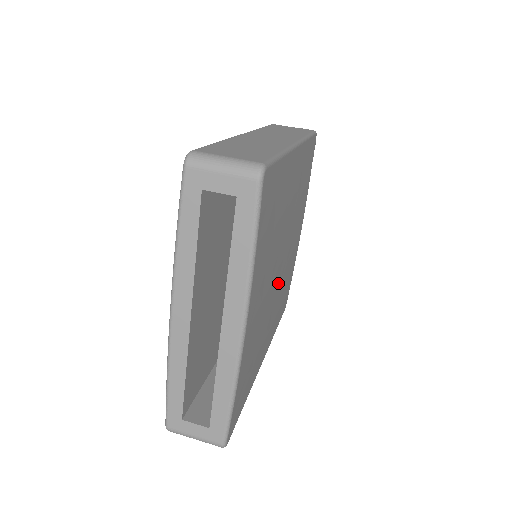
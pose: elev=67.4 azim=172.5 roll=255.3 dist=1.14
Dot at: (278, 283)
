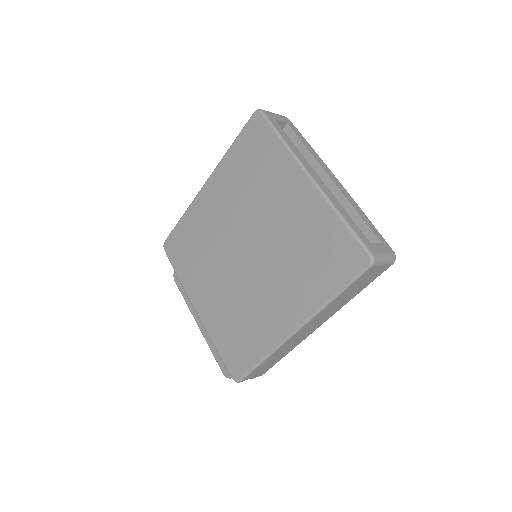
Dot at: occluded
